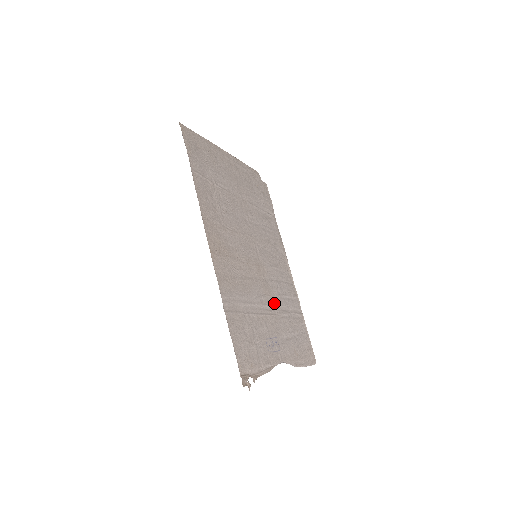
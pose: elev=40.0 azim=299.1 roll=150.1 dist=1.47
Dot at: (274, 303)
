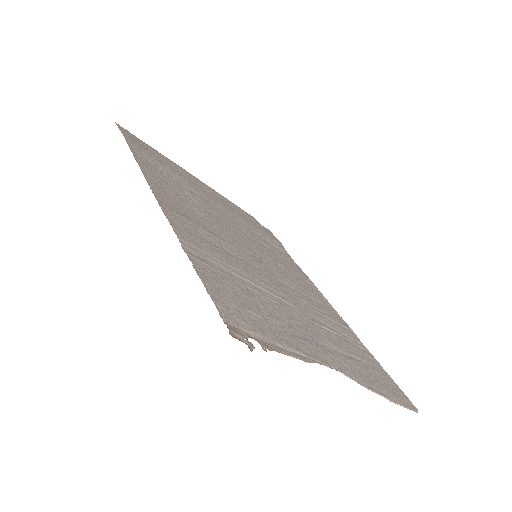
Dot at: (302, 308)
